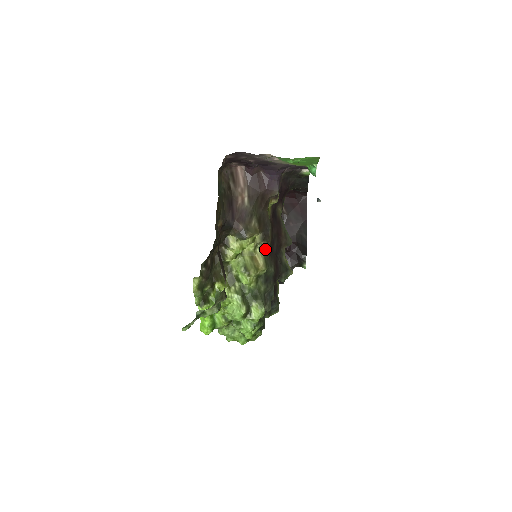
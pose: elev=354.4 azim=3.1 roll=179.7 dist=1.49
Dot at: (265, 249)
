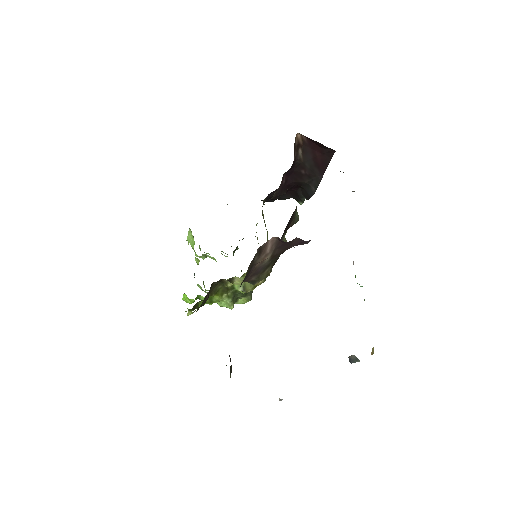
Dot at: occluded
